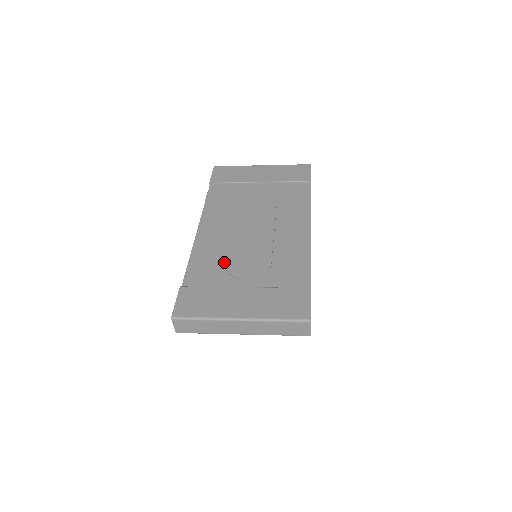
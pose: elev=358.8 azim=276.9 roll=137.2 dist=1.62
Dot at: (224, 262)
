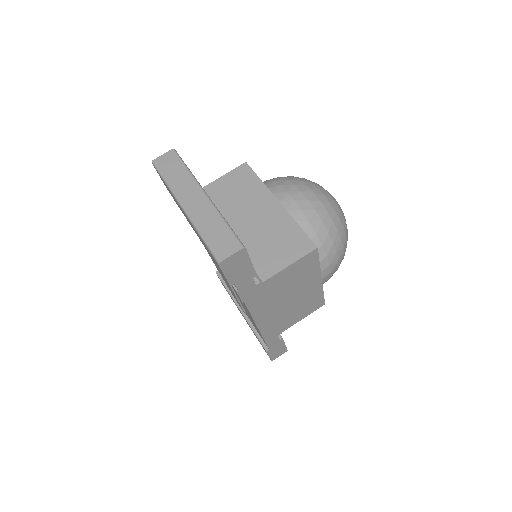
Dot at: occluded
